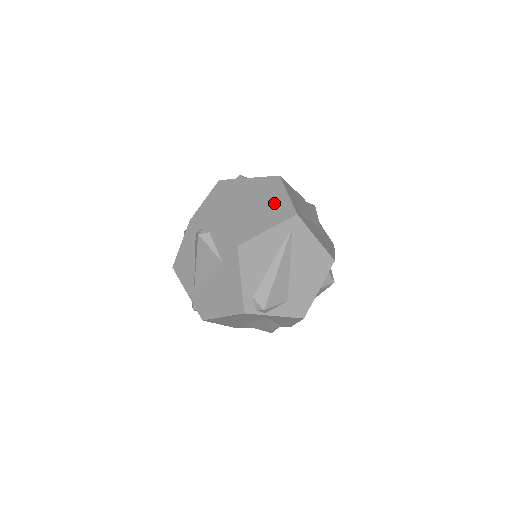
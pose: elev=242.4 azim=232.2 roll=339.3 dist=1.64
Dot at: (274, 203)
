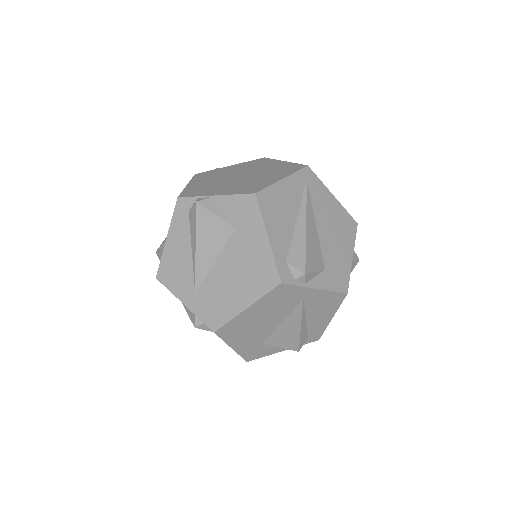
Dot at: (274, 167)
